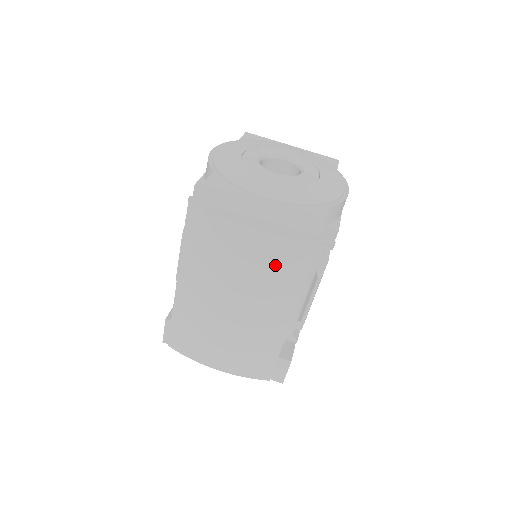
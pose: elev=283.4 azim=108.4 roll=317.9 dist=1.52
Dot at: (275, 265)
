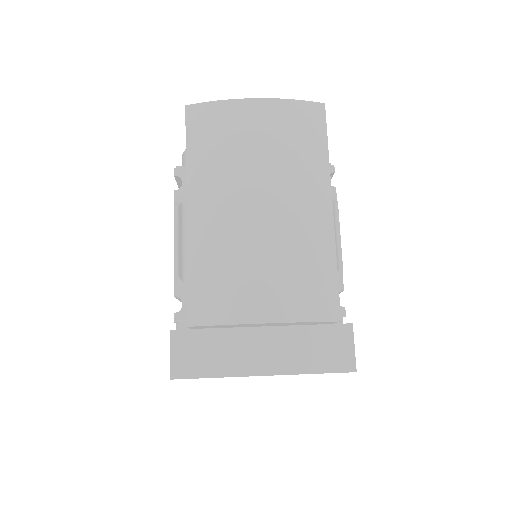
Dot at: (292, 133)
